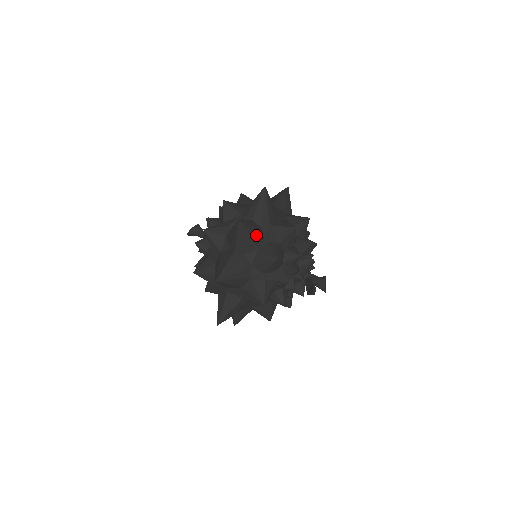
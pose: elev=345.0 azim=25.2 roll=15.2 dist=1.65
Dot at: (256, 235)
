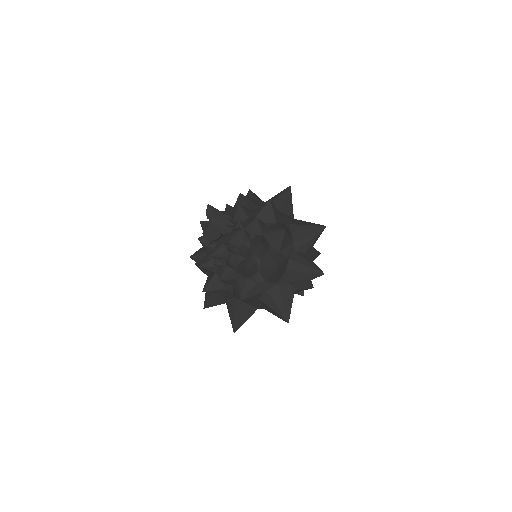
Dot at: occluded
